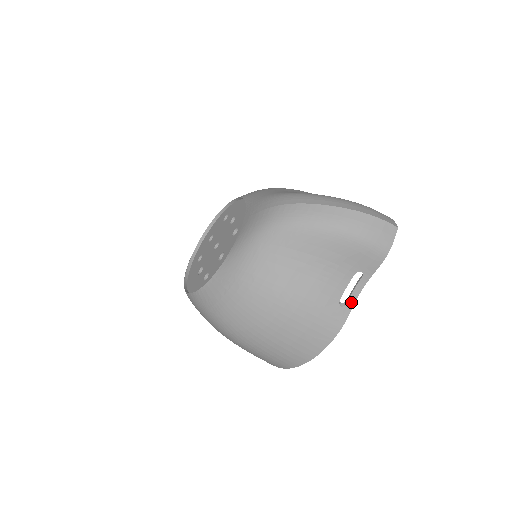
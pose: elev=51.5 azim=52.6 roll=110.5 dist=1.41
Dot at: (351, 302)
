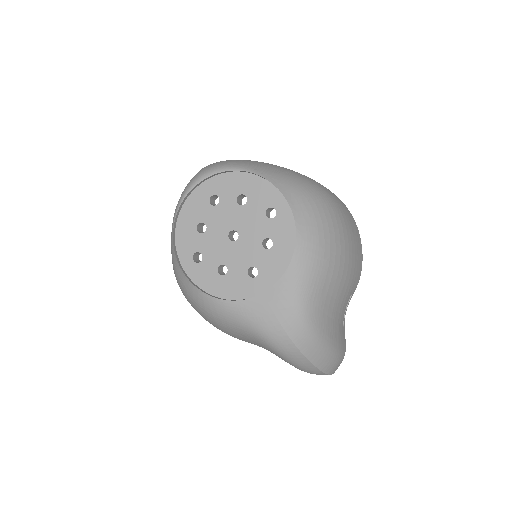
Dot at: occluded
